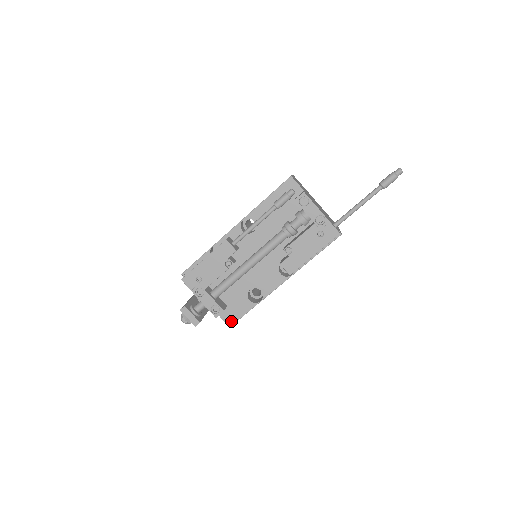
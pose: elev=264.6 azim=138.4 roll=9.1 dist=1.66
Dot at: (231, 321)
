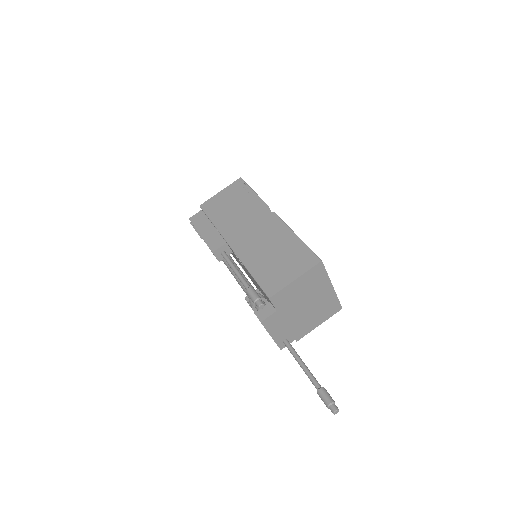
Dot at: occluded
